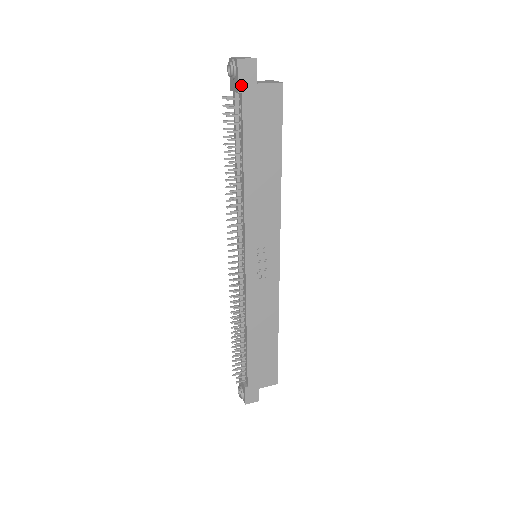
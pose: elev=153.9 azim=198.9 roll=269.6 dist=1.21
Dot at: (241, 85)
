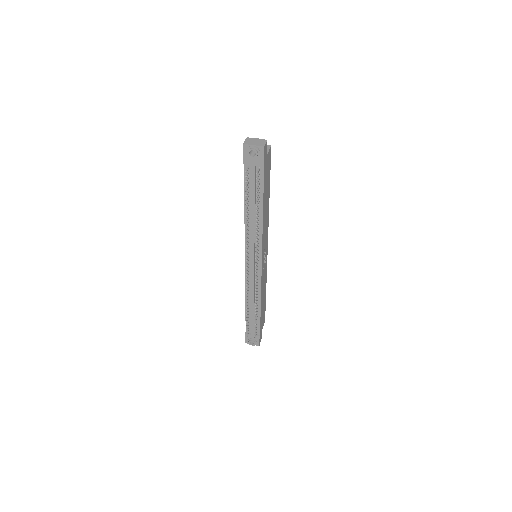
Dot at: (264, 161)
